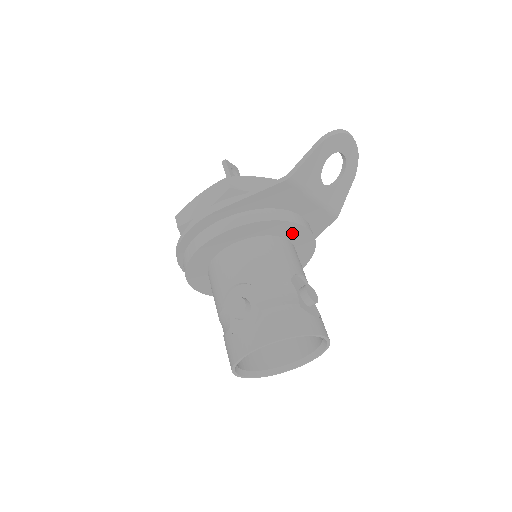
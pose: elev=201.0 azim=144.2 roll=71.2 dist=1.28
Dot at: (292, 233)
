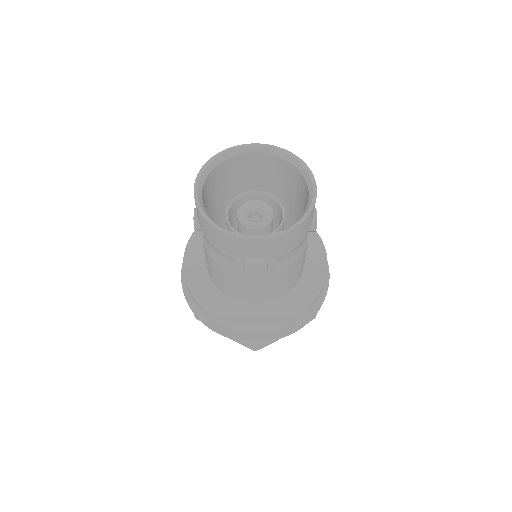
Dot at: occluded
